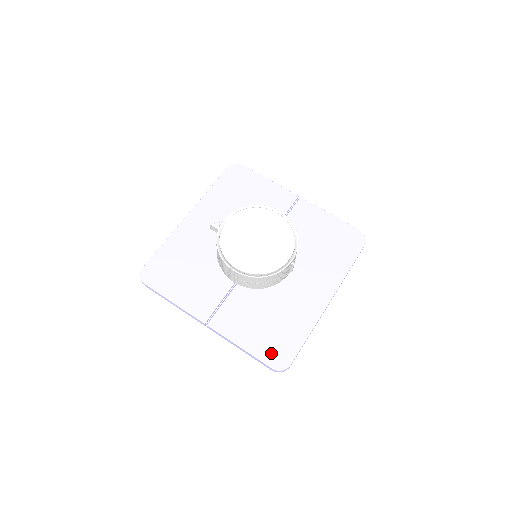
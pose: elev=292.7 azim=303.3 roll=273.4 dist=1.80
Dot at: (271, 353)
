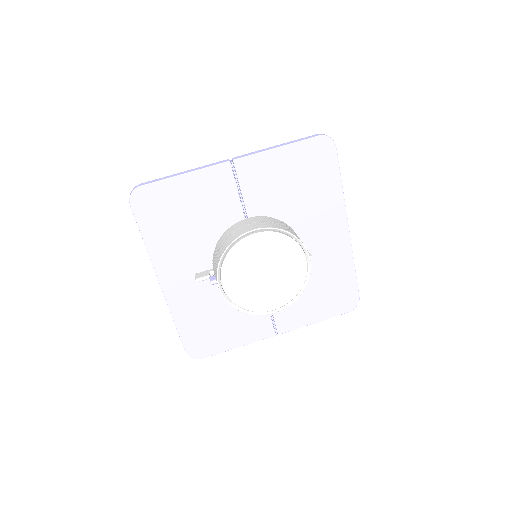
Dot at: (340, 305)
